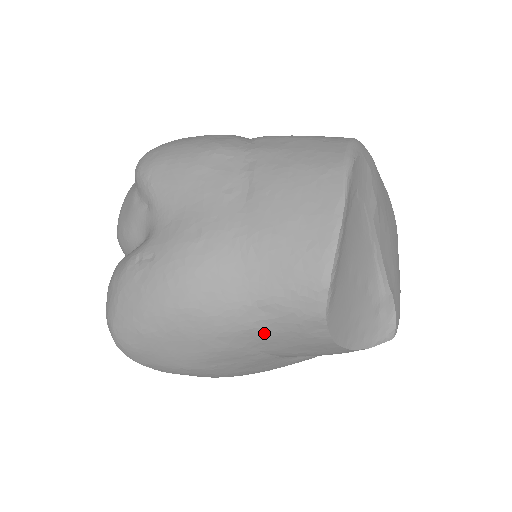
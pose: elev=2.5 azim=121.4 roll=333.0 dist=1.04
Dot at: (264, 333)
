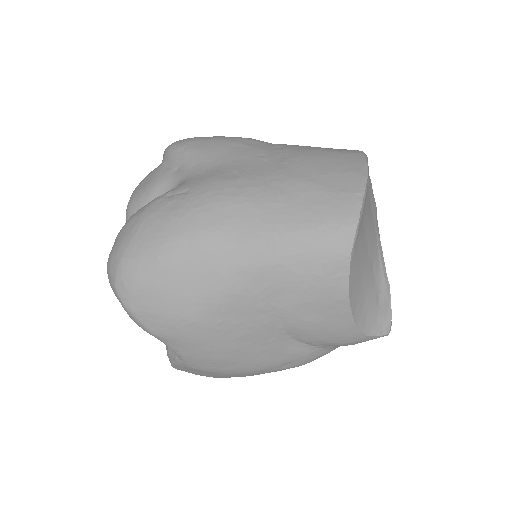
Dot at: (286, 274)
